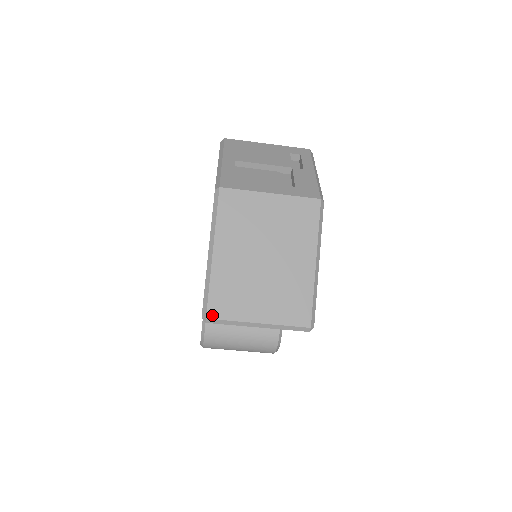
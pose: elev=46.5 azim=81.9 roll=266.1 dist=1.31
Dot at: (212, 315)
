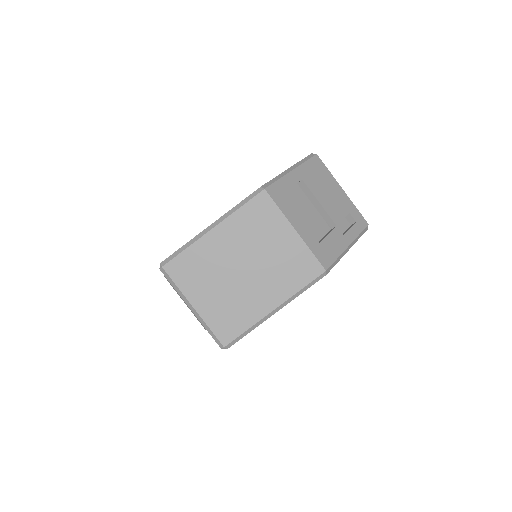
Dot at: (168, 269)
